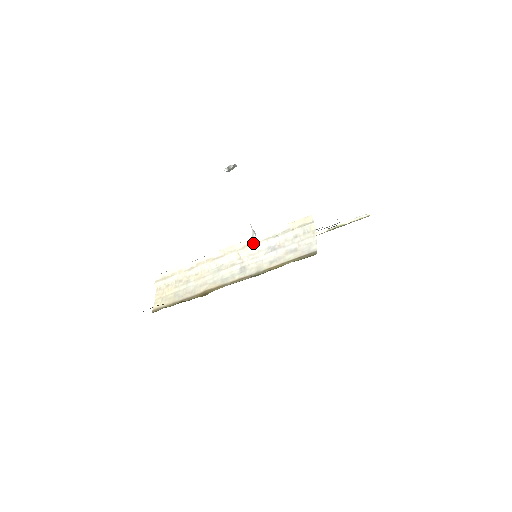
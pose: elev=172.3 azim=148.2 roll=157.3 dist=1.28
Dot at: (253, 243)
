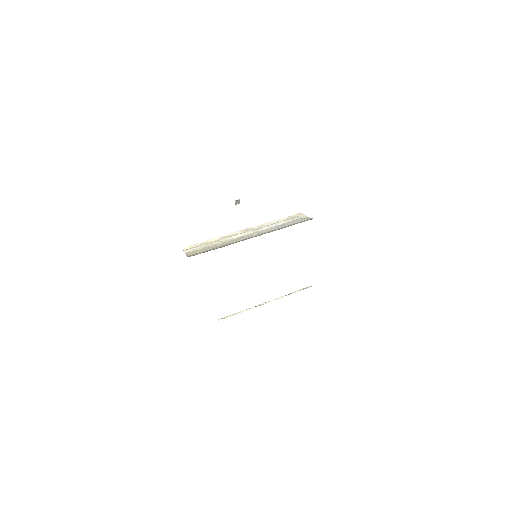
Dot at: (264, 226)
